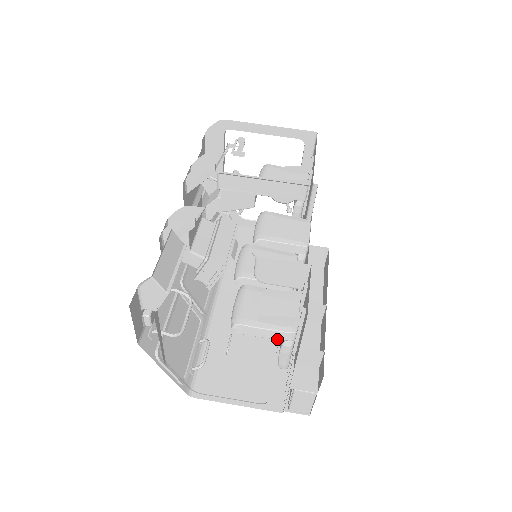
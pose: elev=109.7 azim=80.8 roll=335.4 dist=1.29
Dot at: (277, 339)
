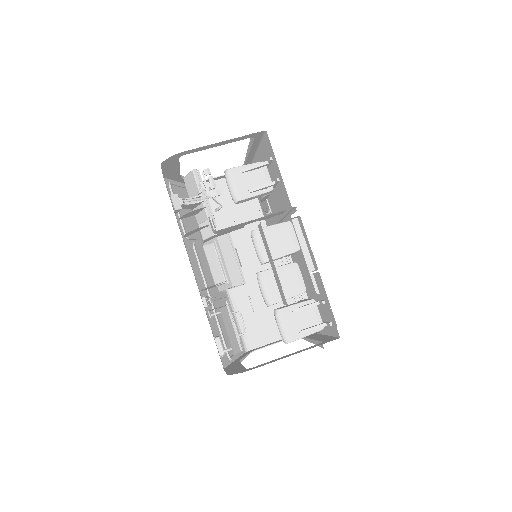
Dot at: occluded
